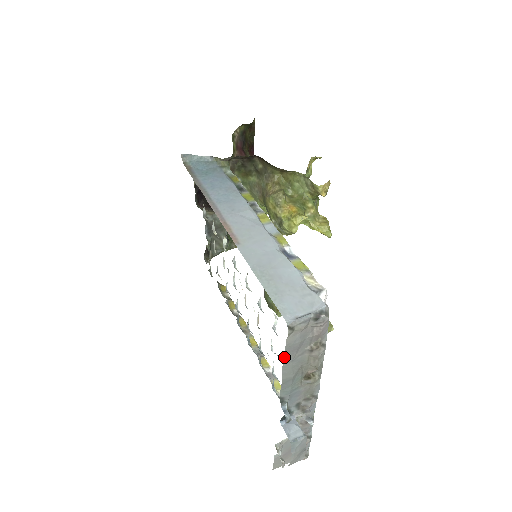
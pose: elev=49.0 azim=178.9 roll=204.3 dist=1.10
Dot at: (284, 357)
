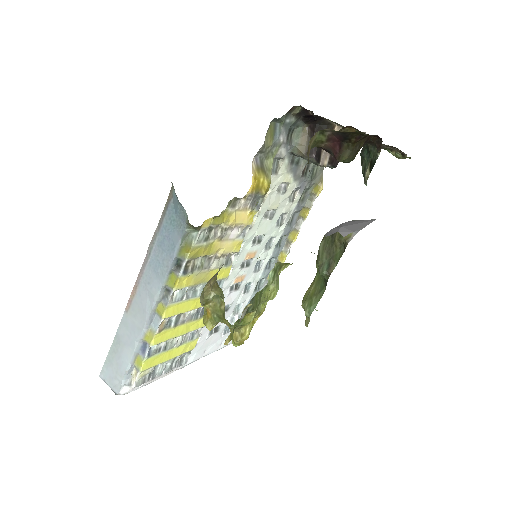
Dot at: occluded
